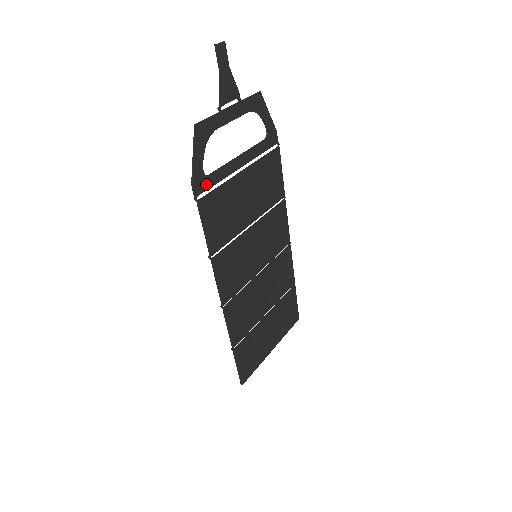
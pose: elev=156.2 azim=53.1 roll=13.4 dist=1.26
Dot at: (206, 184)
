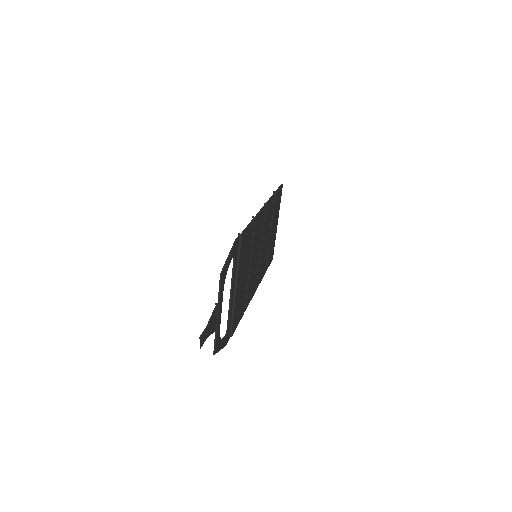
Dot at: (229, 330)
